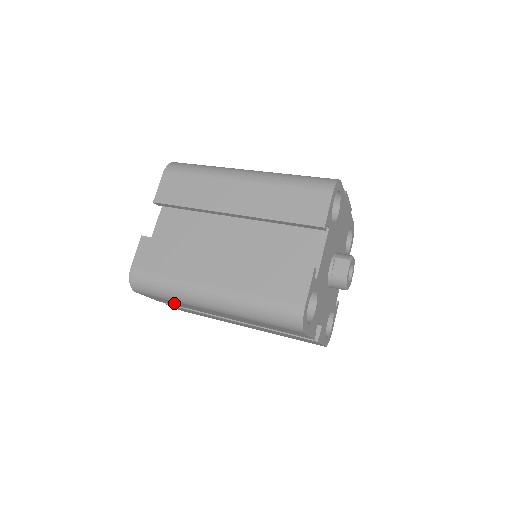
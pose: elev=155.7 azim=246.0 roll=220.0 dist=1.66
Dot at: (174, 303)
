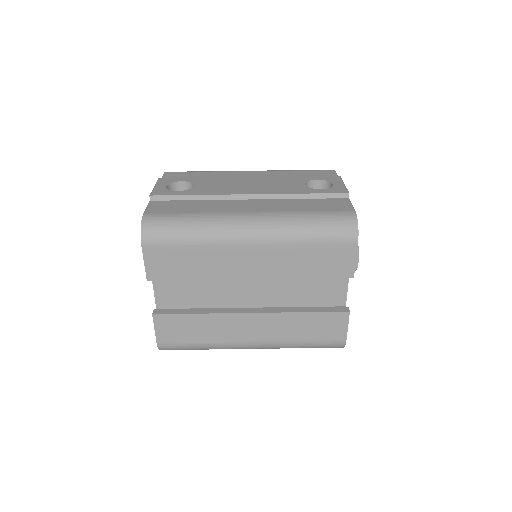
Dot at: occluded
